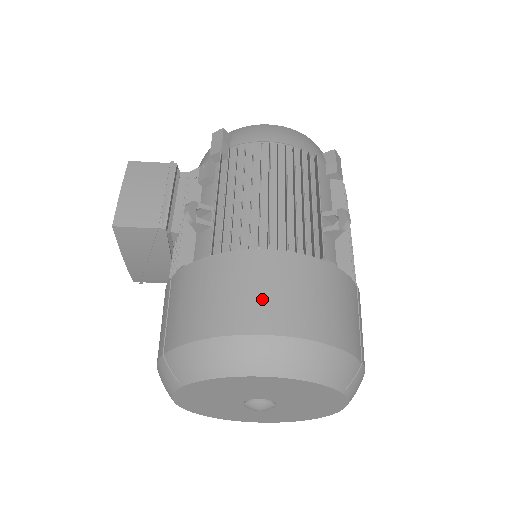
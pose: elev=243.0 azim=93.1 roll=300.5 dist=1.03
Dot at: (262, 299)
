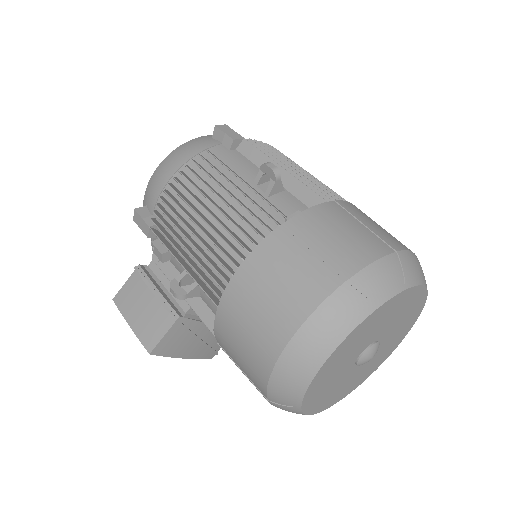
Dot at: (275, 301)
